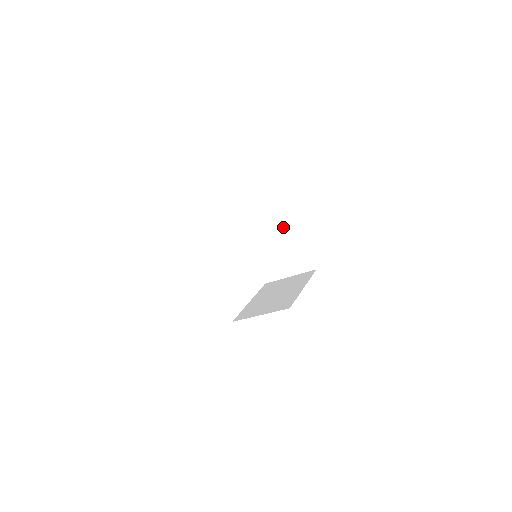
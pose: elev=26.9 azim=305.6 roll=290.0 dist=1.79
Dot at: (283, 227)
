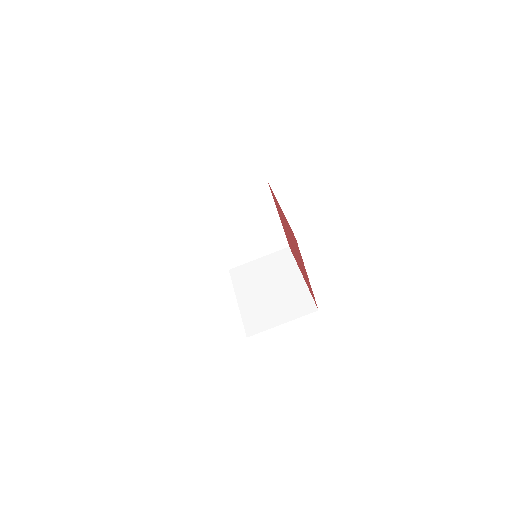
Dot at: (285, 276)
